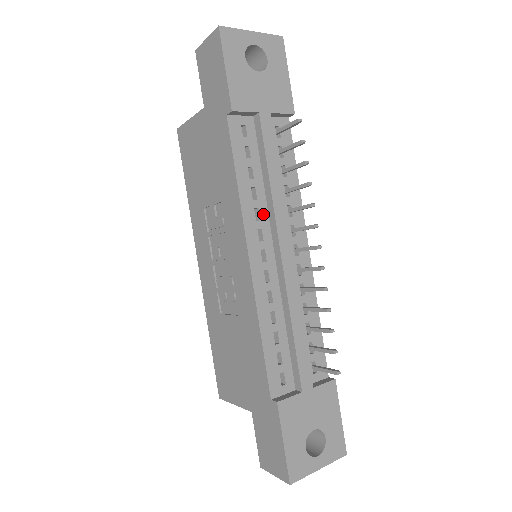
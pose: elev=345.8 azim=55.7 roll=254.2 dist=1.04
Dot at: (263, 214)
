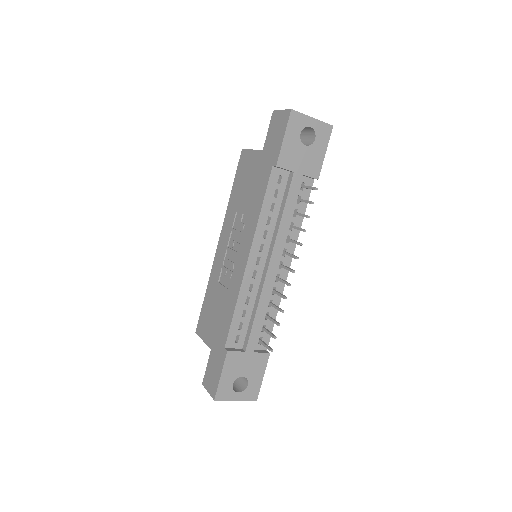
Dot at: (269, 235)
